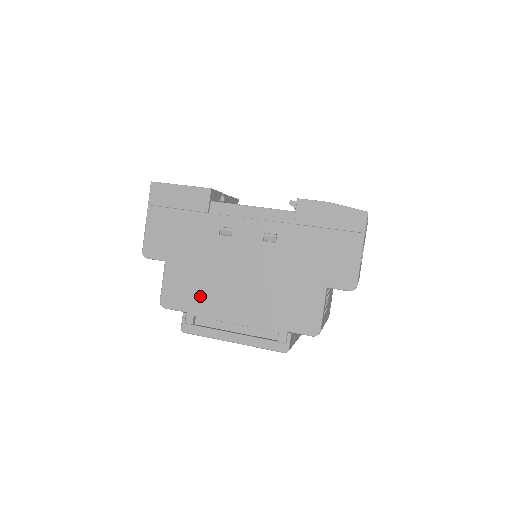
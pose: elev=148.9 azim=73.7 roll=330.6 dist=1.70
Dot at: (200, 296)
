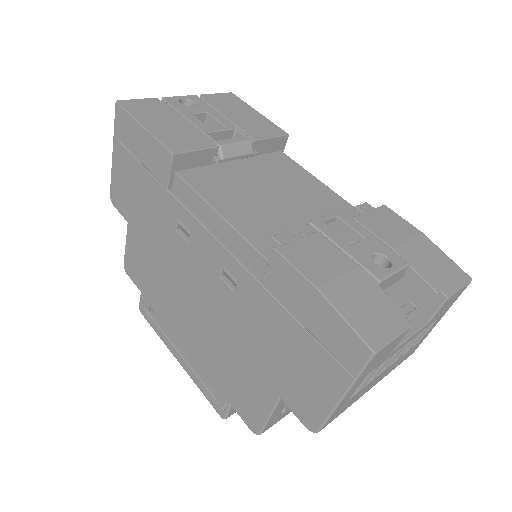
Dot at: (154, 289)
